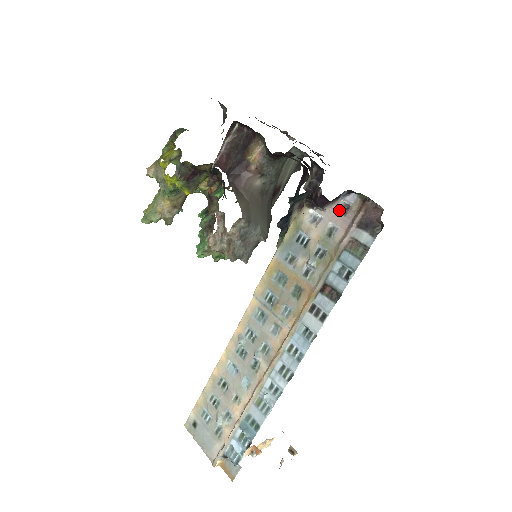
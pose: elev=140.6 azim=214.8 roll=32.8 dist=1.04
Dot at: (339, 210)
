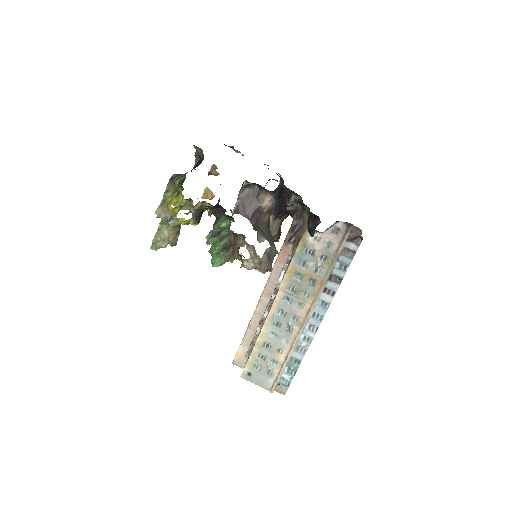
Dot at: (333, 232)
